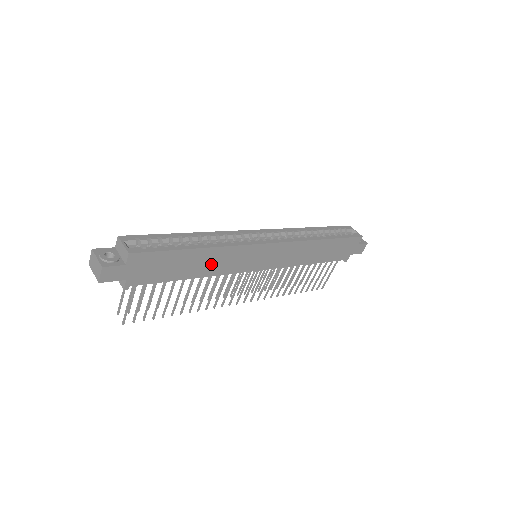
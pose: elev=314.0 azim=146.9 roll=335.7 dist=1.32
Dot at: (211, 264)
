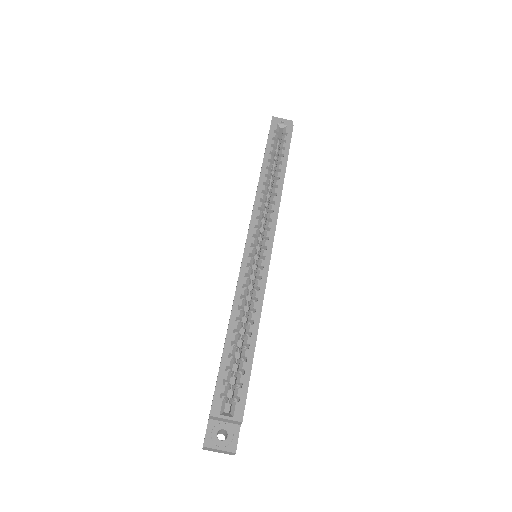
Dot at: occluded
